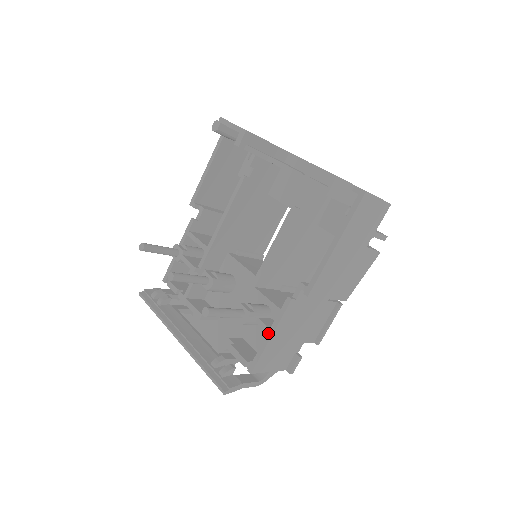
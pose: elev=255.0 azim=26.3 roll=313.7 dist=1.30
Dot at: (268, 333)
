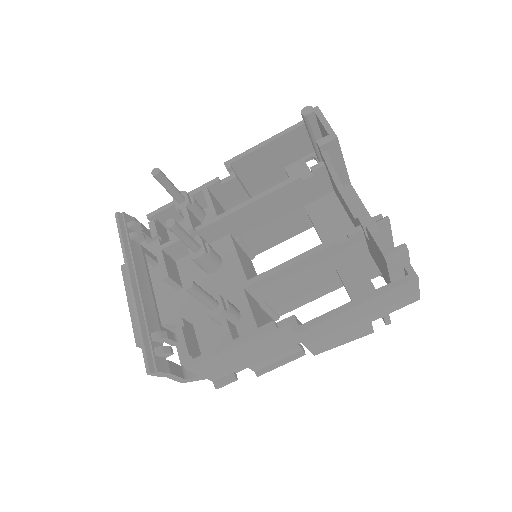
Dot at: (230, 342)
